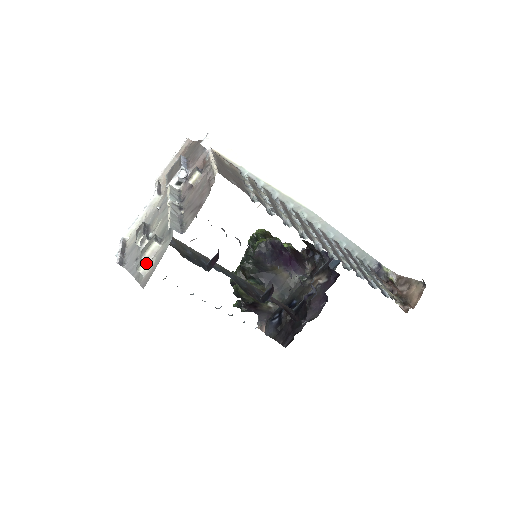
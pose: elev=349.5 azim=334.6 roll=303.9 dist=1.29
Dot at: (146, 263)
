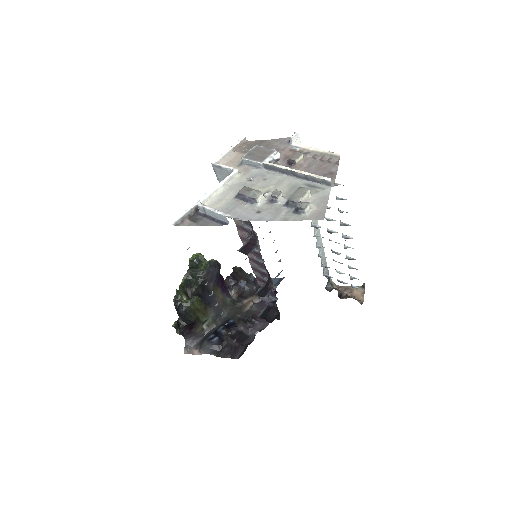
Dot at: (305, 205)
